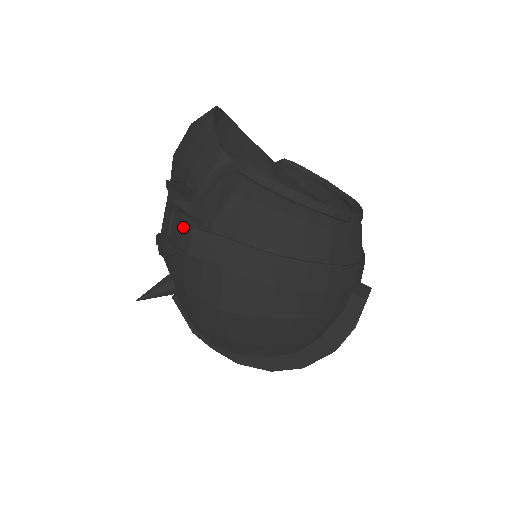
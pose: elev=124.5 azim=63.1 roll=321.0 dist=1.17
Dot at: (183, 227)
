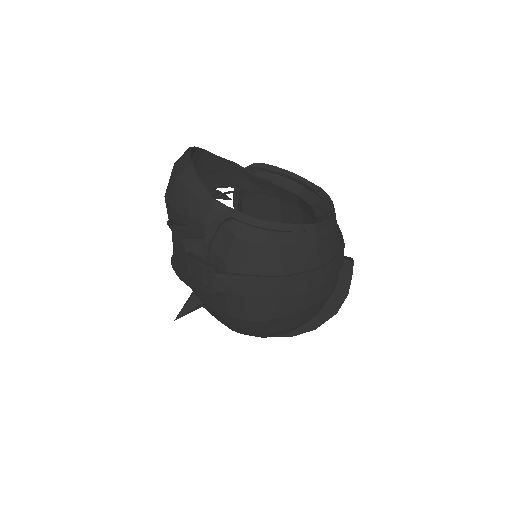
Dot at: (202, 271)
